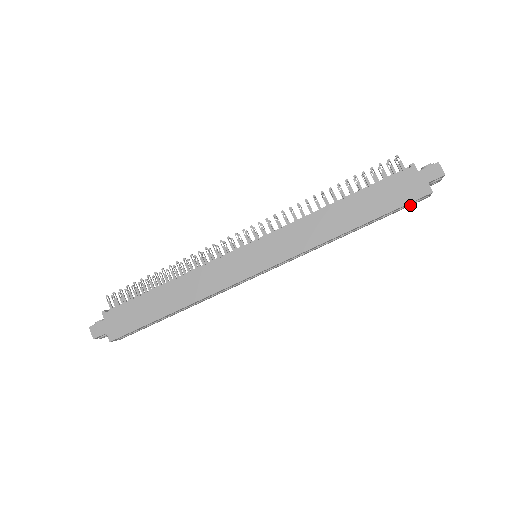
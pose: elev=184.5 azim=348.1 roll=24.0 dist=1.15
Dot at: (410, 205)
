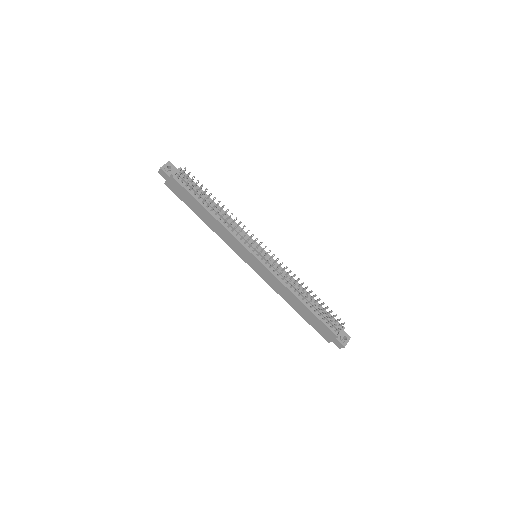
Dot at: occluded
